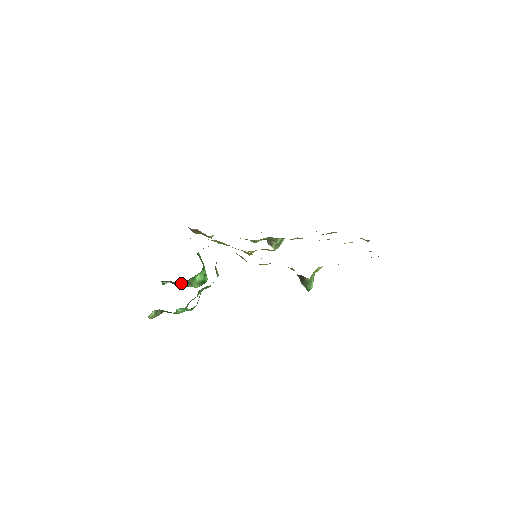
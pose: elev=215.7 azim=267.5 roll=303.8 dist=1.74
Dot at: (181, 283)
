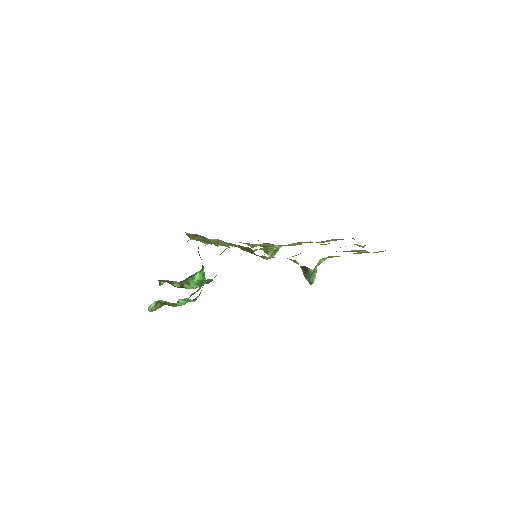
Dot at: (179, 283)
